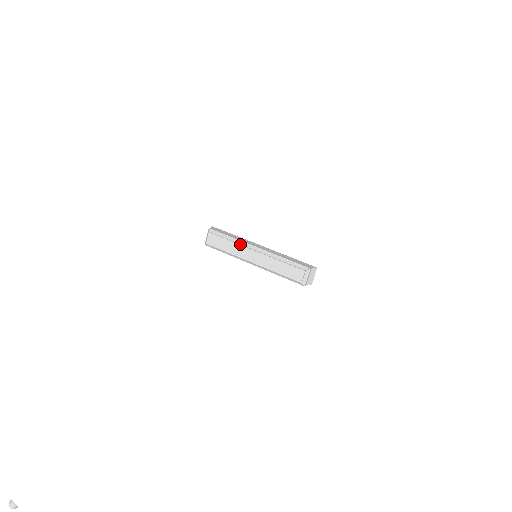
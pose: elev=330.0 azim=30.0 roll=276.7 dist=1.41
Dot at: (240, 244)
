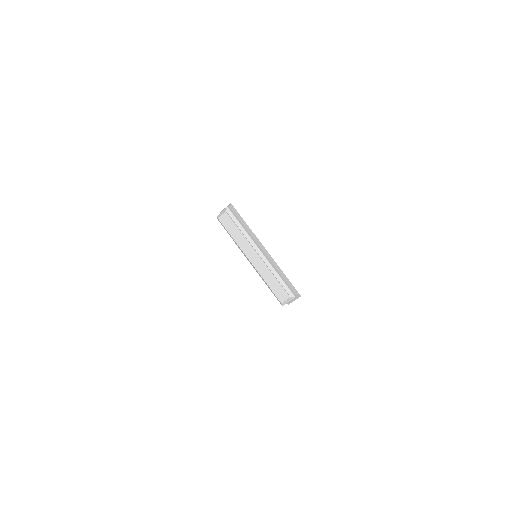
Dot at: (248, 240)
